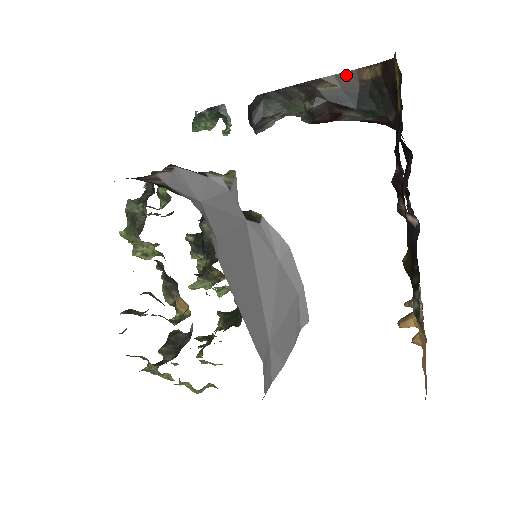
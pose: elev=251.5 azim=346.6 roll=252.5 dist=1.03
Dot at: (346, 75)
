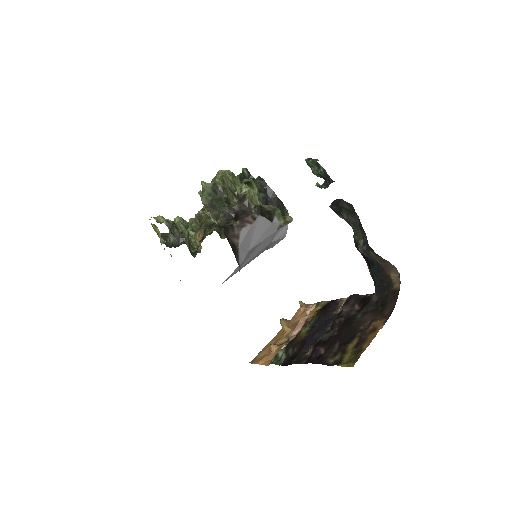
Dot at: (388, 263)
